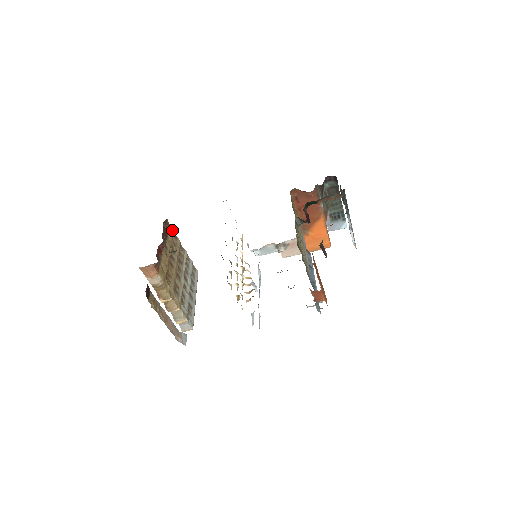
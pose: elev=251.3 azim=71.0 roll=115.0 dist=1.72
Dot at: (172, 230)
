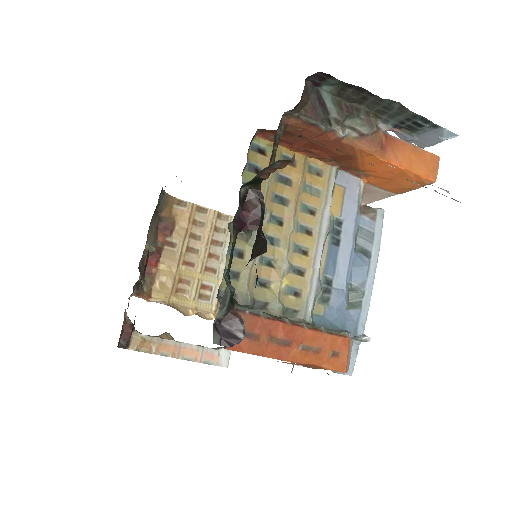
Dot at: (191, 206)
